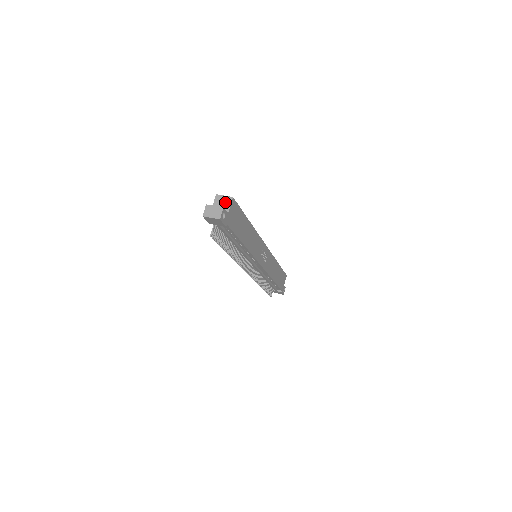
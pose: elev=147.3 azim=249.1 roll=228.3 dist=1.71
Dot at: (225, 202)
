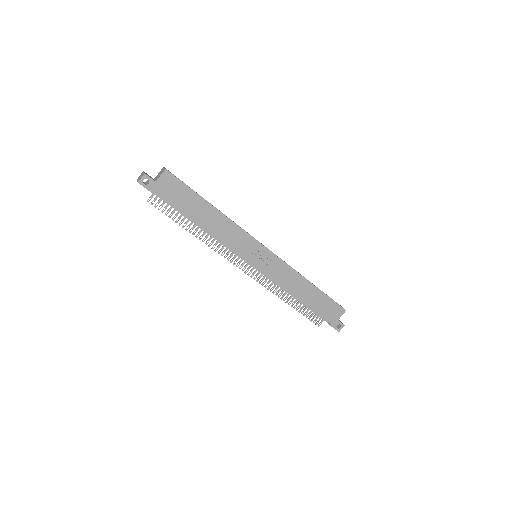
Dot at: (161, 173)
